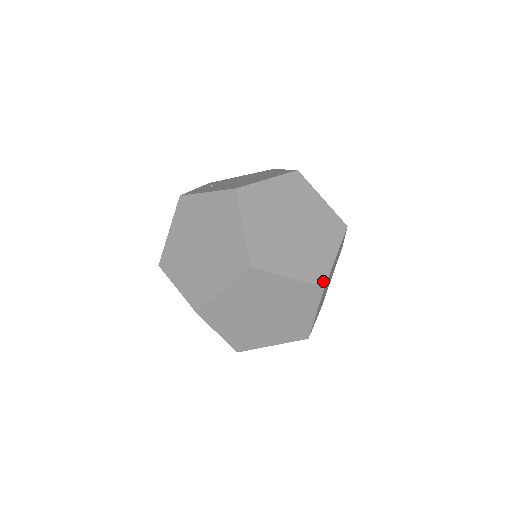
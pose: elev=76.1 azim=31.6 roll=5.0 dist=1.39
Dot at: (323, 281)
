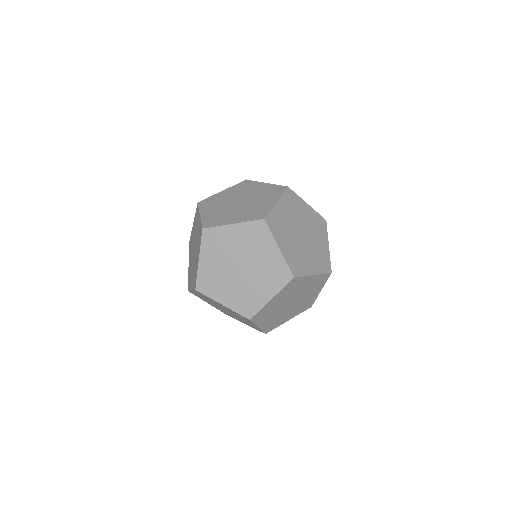
Dot at: (329, 269)
